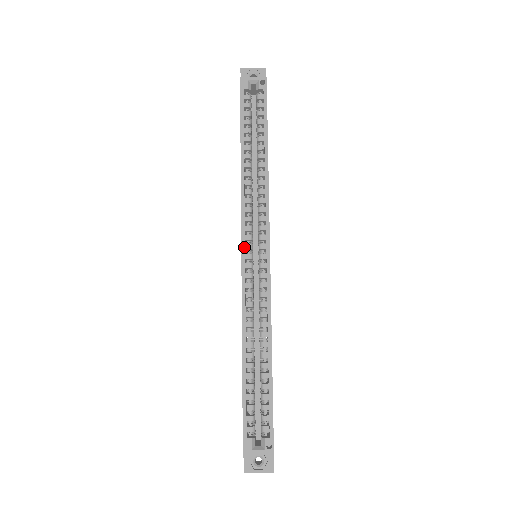
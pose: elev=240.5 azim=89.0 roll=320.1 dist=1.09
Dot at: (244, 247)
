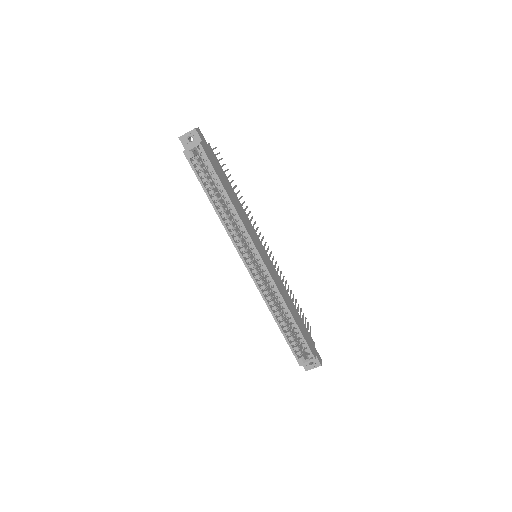
Dot at: (245, 263)
